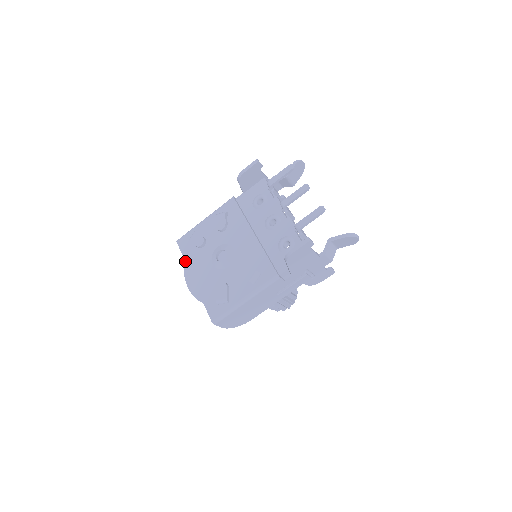
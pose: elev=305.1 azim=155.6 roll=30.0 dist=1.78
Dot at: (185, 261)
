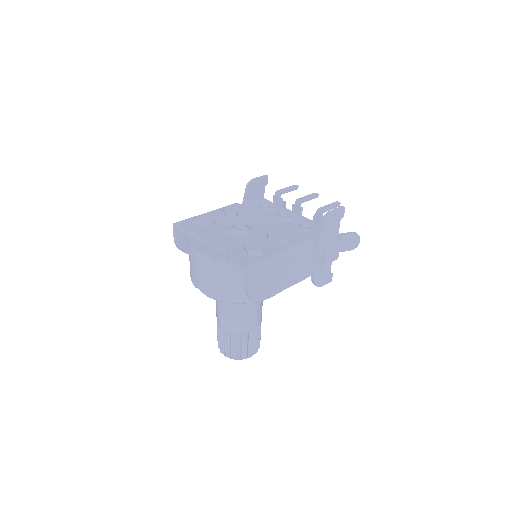
Dot at: (188, 236)
